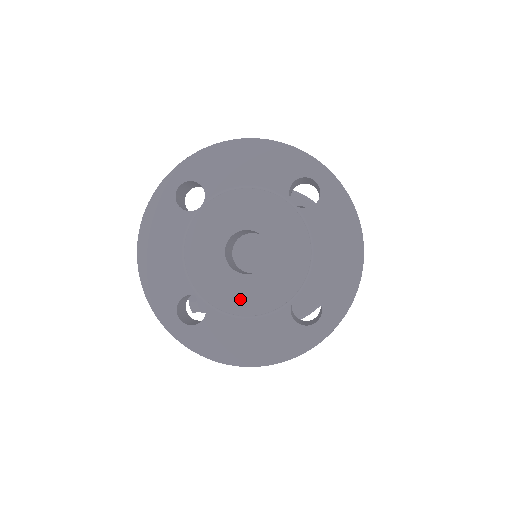
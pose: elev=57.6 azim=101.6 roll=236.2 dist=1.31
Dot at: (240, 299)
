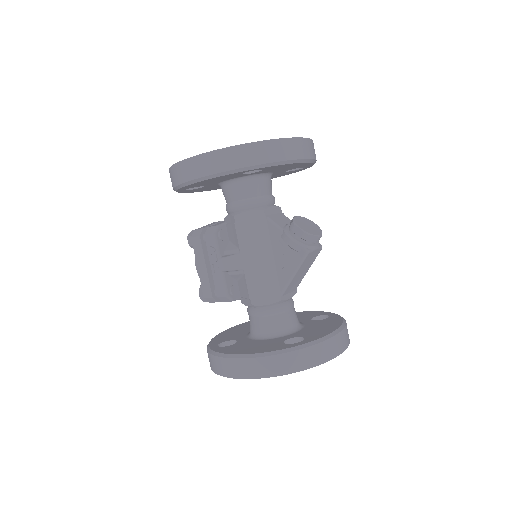
Dot at: occluded
